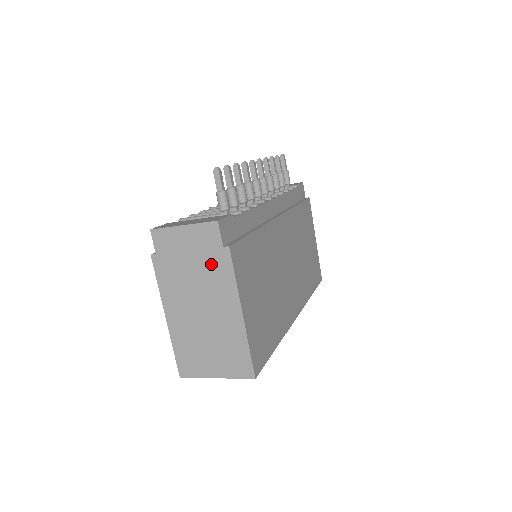
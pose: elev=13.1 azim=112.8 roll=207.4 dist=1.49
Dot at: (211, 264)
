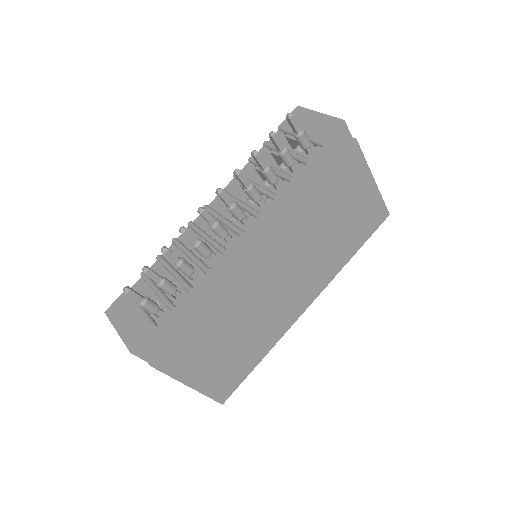
Dot at: occluded
